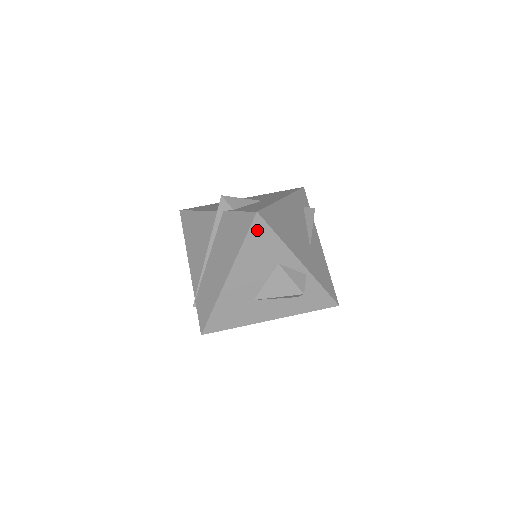
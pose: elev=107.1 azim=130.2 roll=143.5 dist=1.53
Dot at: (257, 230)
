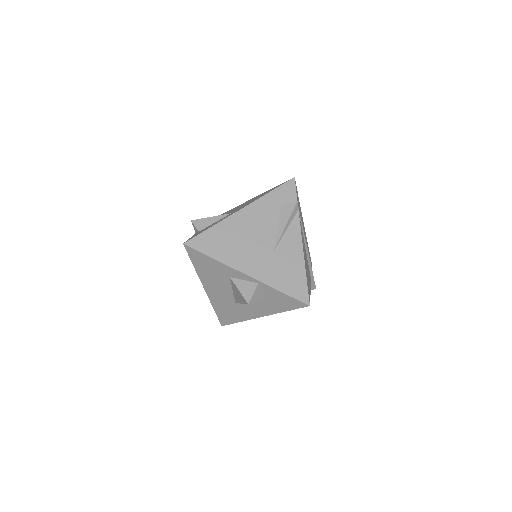
Dot at: (194, 256)
